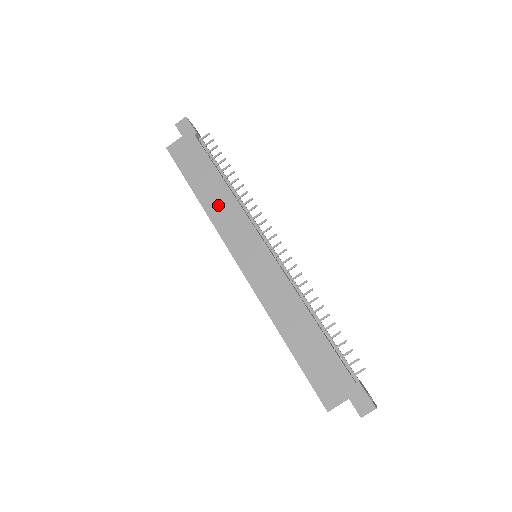
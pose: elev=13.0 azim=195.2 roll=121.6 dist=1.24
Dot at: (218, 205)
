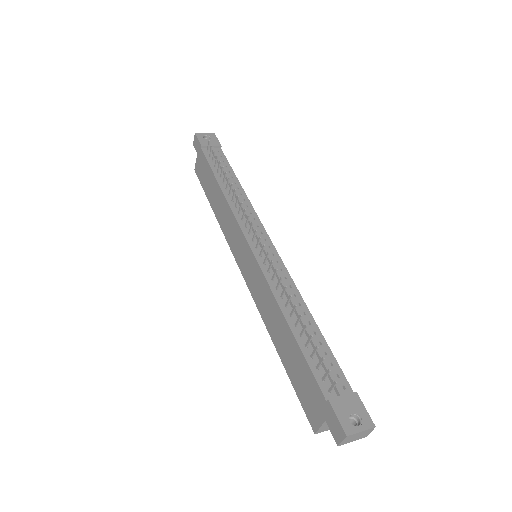
Dot at: (222, 213)
